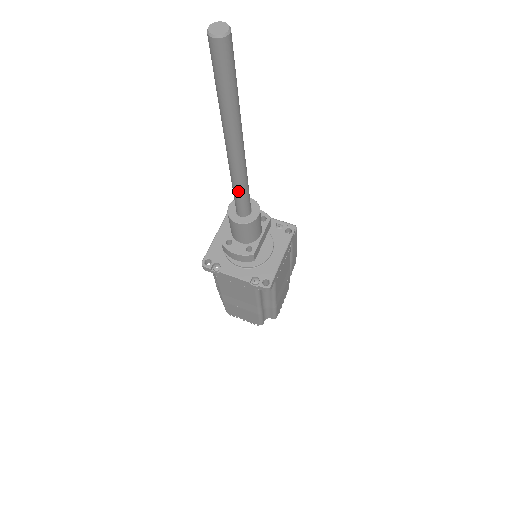
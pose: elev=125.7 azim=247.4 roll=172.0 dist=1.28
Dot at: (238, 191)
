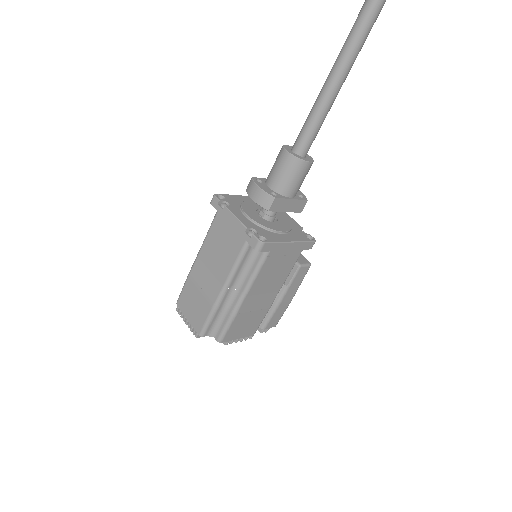
Dot at: (315, 111)
